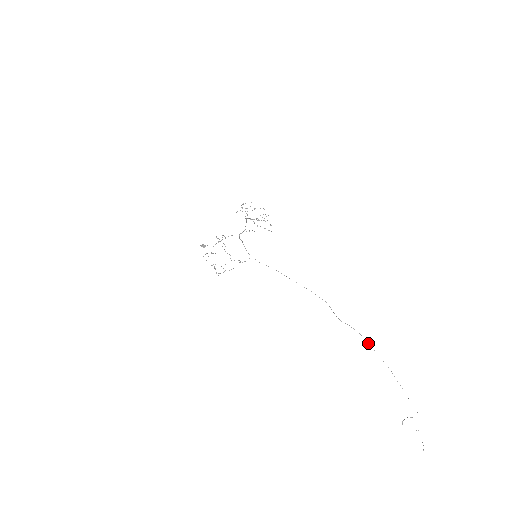
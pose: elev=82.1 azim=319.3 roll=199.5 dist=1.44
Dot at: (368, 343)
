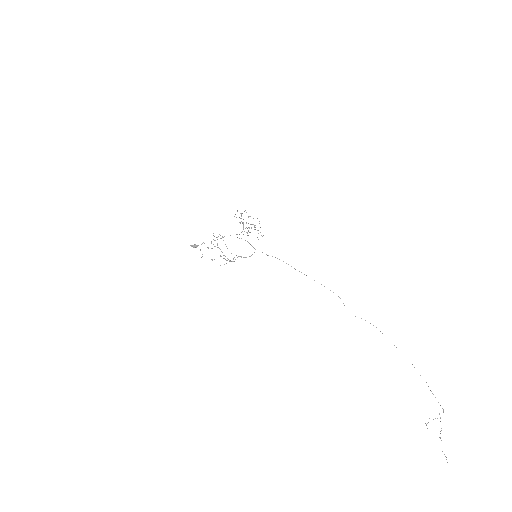
Dot at: occluded
